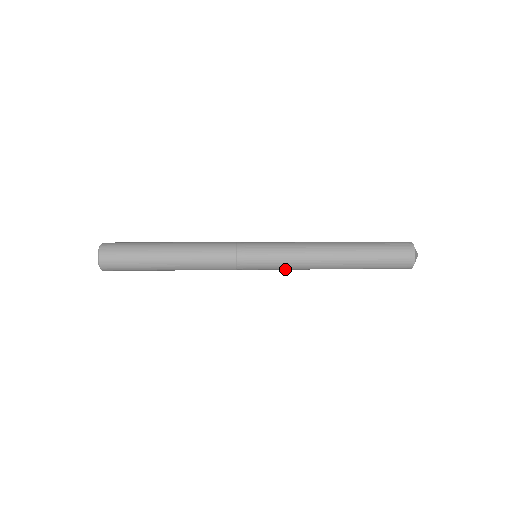
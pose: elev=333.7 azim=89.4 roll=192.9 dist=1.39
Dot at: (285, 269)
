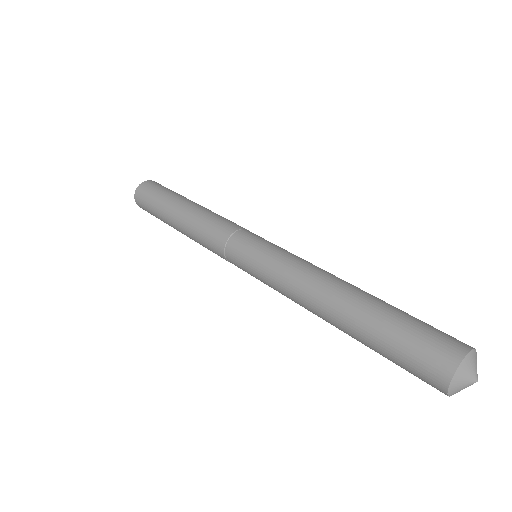
Dot at: occluded
